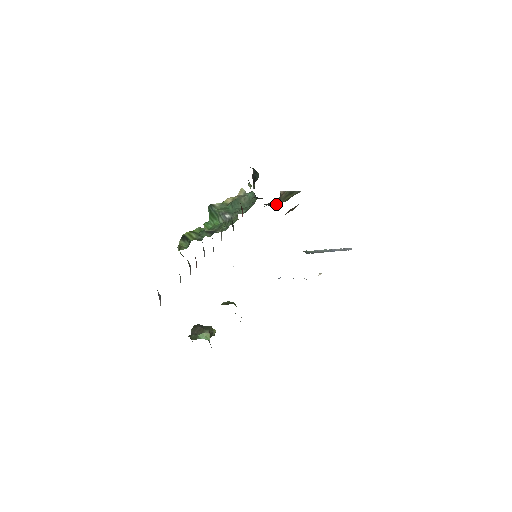
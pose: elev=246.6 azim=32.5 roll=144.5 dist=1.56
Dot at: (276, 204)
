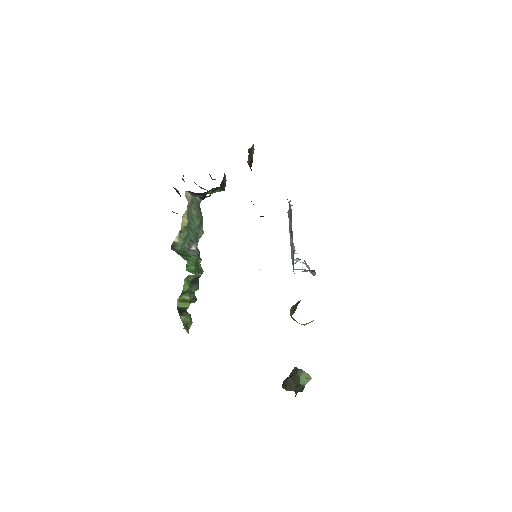
Dot at: (224, 185)
